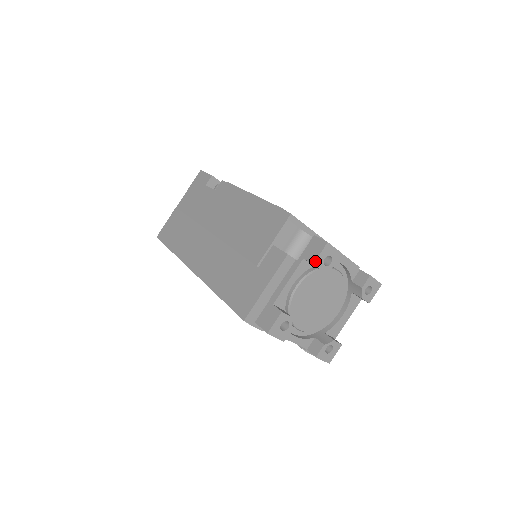
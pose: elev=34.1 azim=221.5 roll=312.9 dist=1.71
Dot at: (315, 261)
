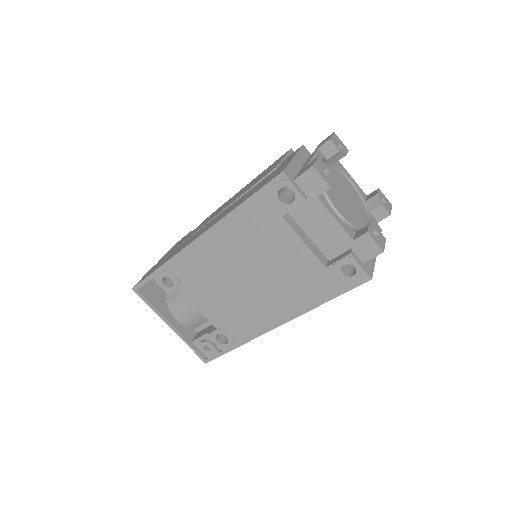
Dot at: (330, 138)
